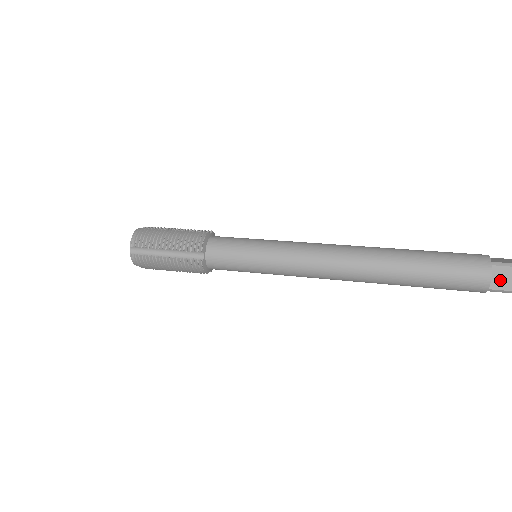
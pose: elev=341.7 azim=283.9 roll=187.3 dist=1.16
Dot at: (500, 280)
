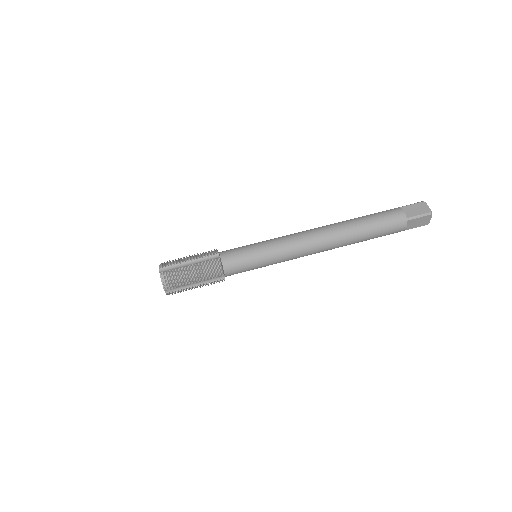
Dot at: (411, 225)
